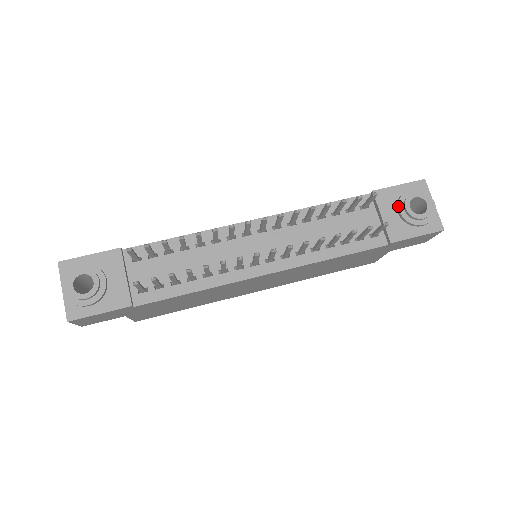
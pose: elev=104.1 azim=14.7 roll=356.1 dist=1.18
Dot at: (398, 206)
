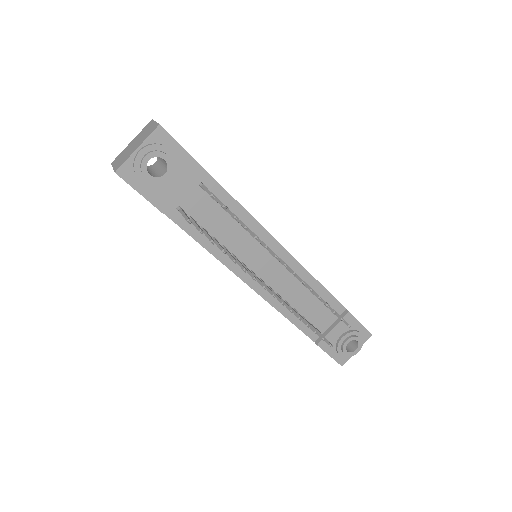
Dot at: (346, 334)
